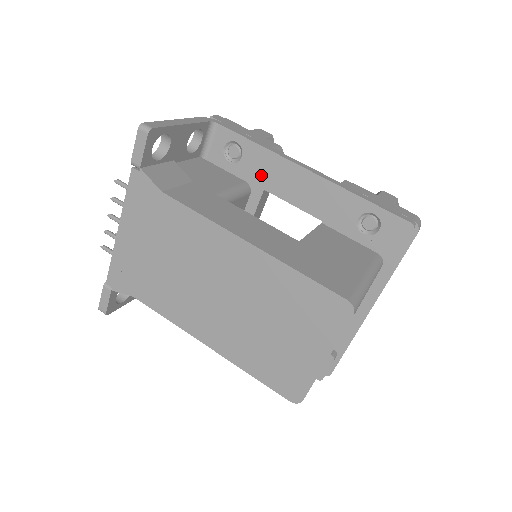
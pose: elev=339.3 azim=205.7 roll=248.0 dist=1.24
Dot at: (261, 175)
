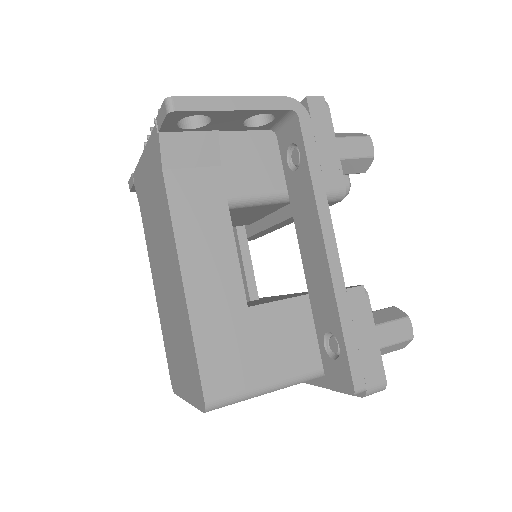
Dot at: (298, 204)
